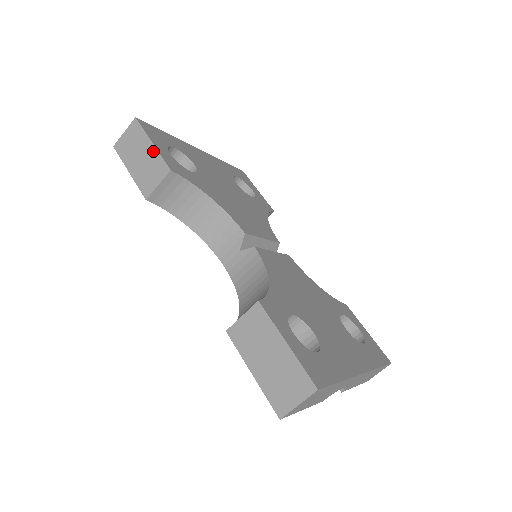
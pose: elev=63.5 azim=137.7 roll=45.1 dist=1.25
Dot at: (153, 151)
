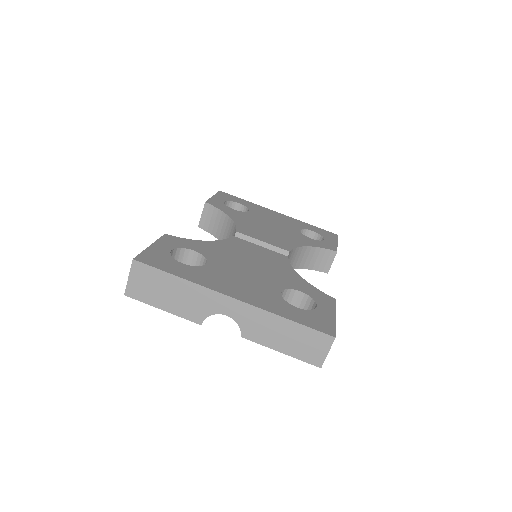
Dot at: occluded
